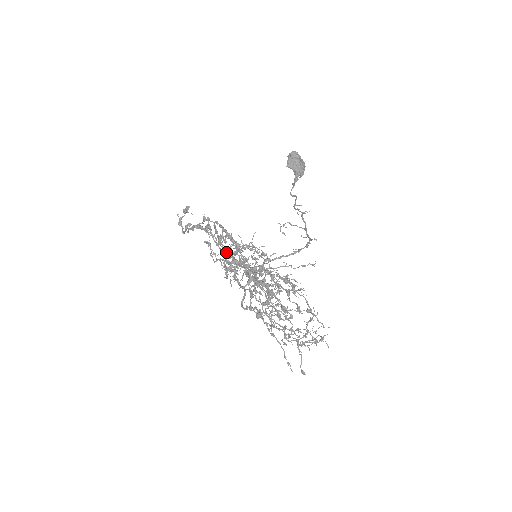
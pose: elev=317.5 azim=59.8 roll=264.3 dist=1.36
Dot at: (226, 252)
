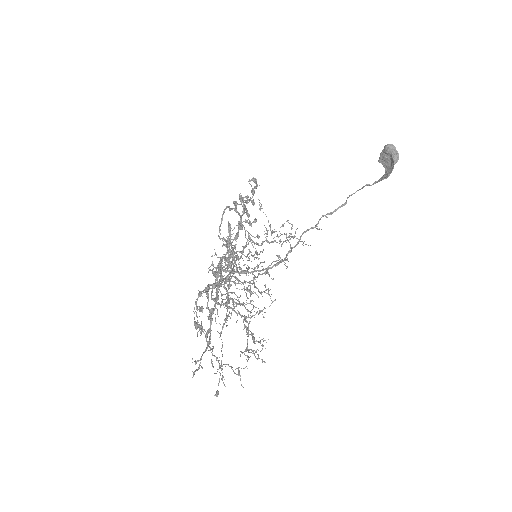
Dot at: (225, 241)
